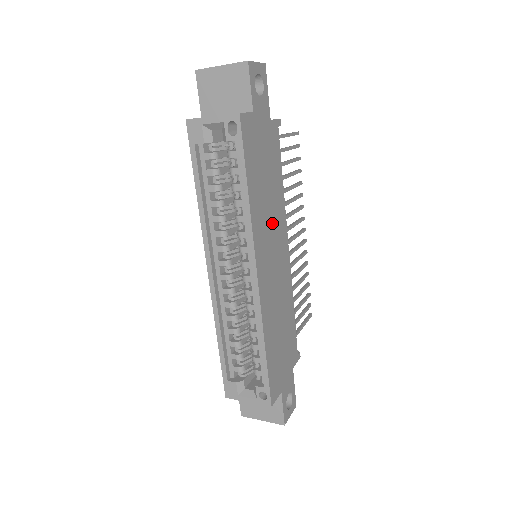
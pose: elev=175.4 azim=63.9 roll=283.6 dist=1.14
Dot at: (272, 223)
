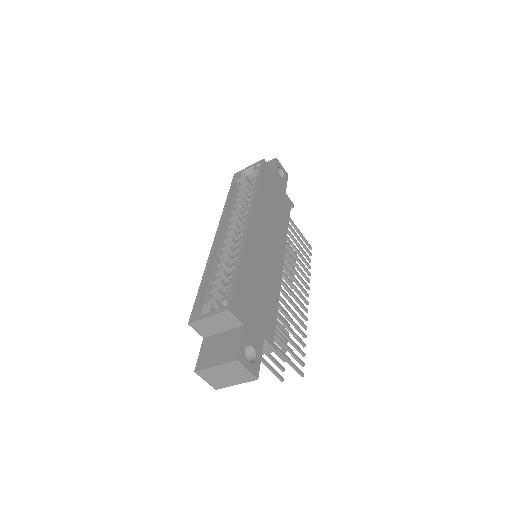
Dot at: (272, 225)
